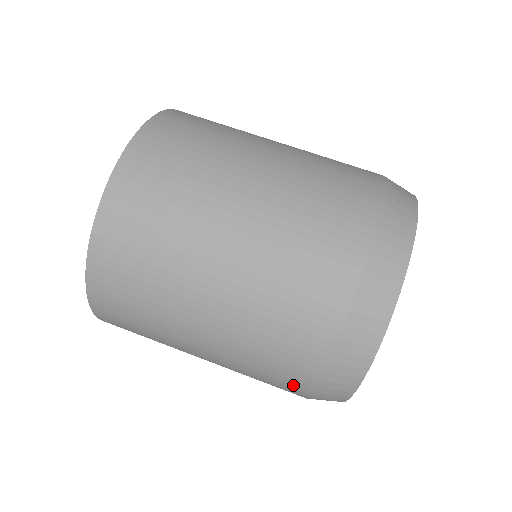
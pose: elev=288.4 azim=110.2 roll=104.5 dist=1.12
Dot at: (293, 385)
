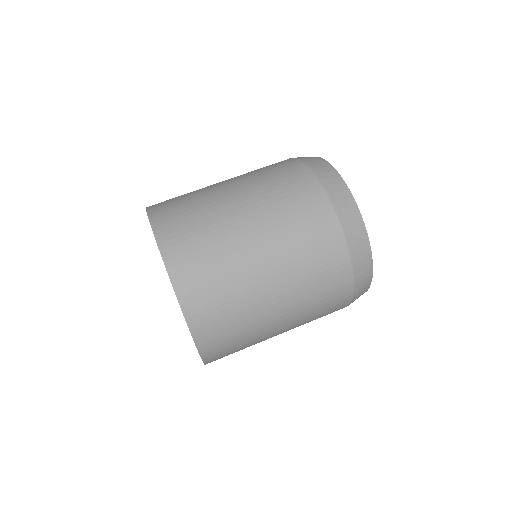
Dot at: occluded
